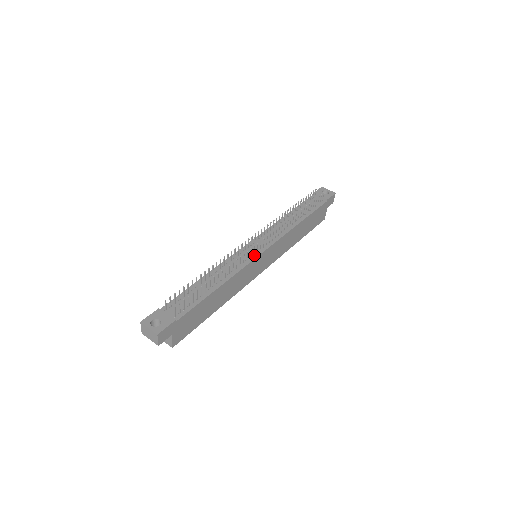
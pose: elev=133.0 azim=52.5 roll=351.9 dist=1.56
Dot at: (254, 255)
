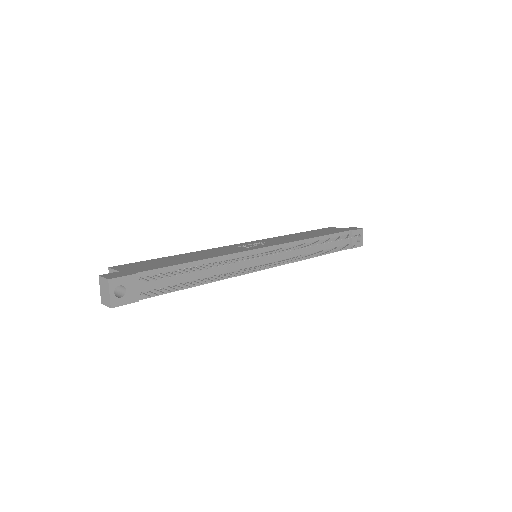
Dot at: occluded
